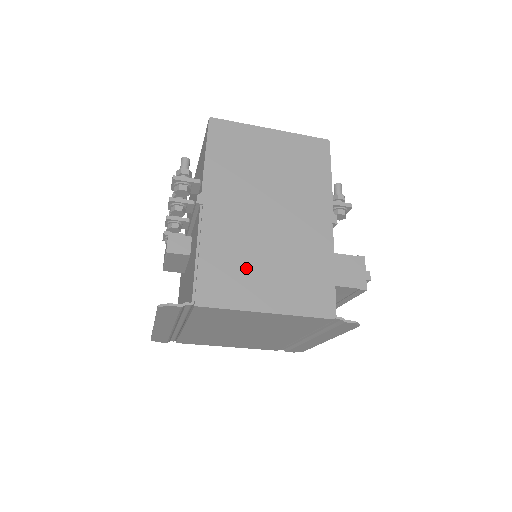
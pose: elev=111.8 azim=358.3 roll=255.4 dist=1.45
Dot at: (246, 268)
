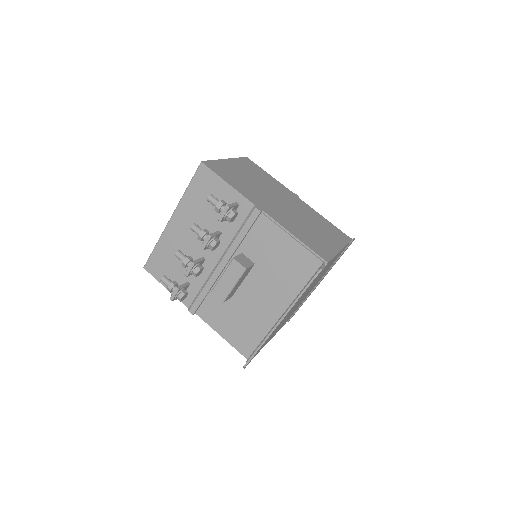
Dot at: (312, 234)
